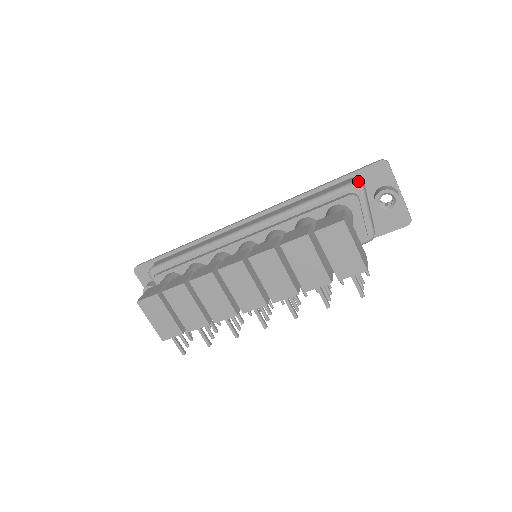
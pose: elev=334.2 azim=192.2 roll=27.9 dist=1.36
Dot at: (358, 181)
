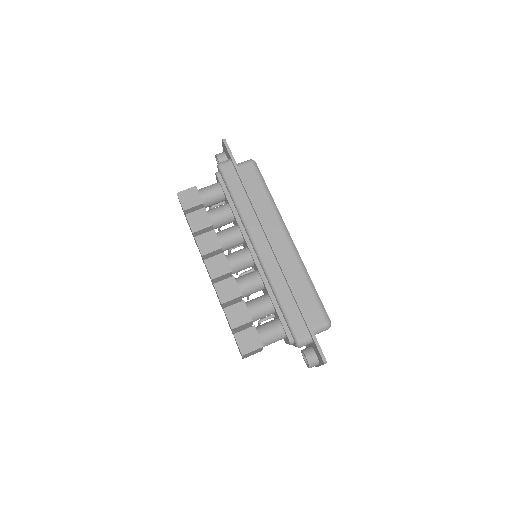
Dot at: (302, 344)
